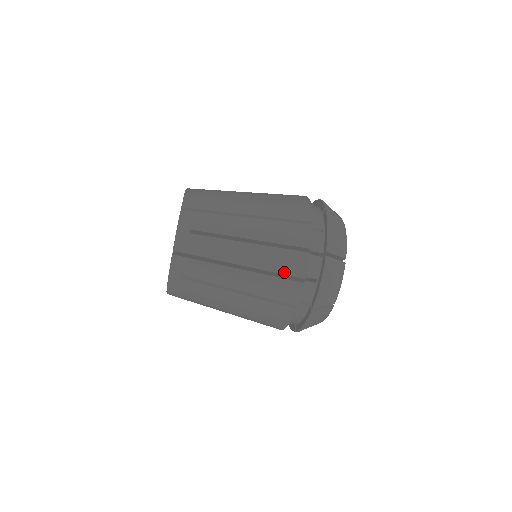
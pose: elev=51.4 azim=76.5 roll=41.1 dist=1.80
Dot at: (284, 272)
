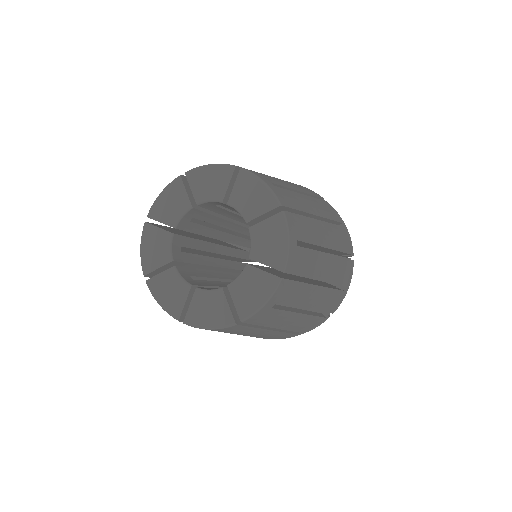
Dot at: (298, 331)
